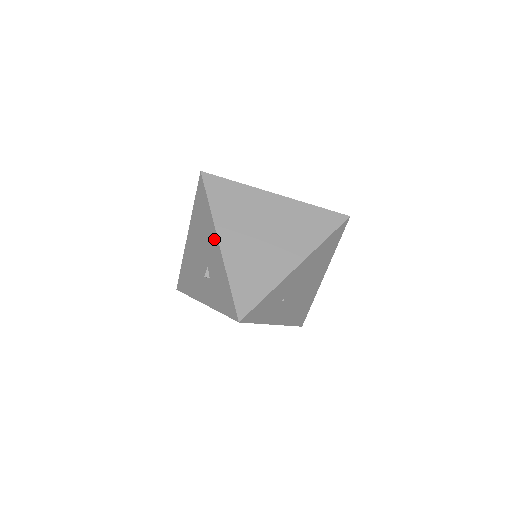
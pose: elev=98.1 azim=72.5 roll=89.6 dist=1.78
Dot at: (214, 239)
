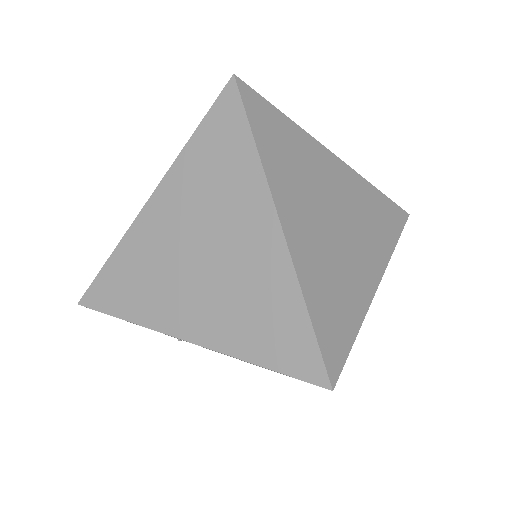
Dot at: occluded
